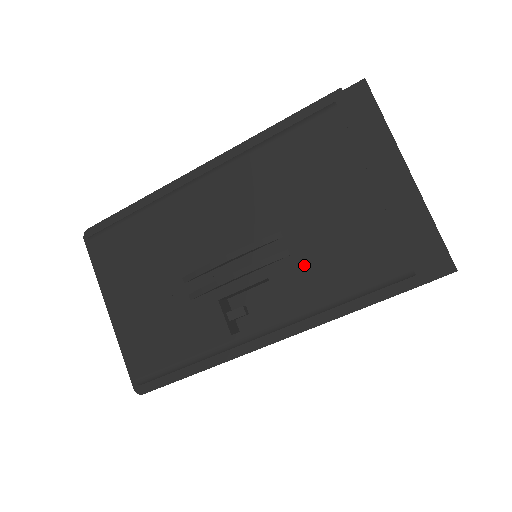
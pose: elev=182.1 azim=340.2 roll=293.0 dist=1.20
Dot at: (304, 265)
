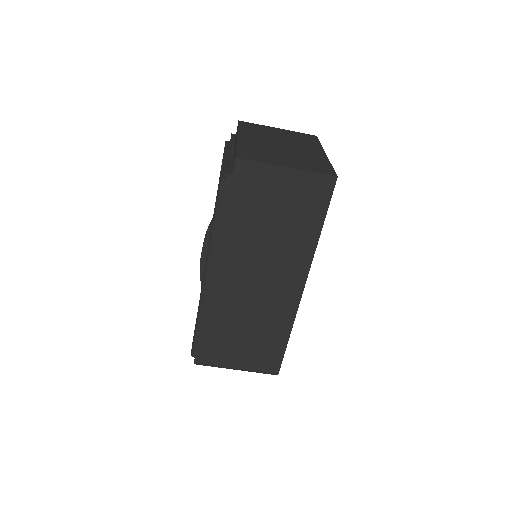
Dot at: occluded
